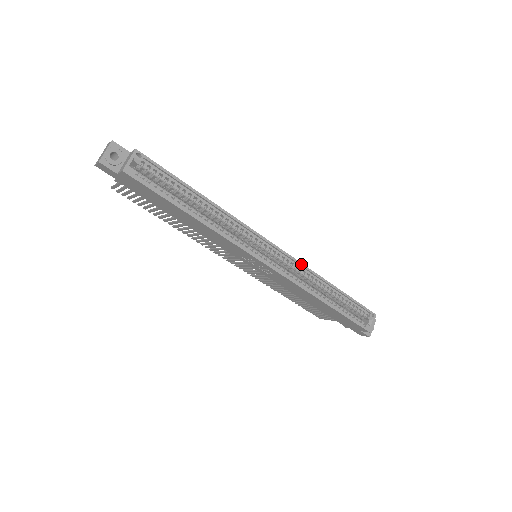
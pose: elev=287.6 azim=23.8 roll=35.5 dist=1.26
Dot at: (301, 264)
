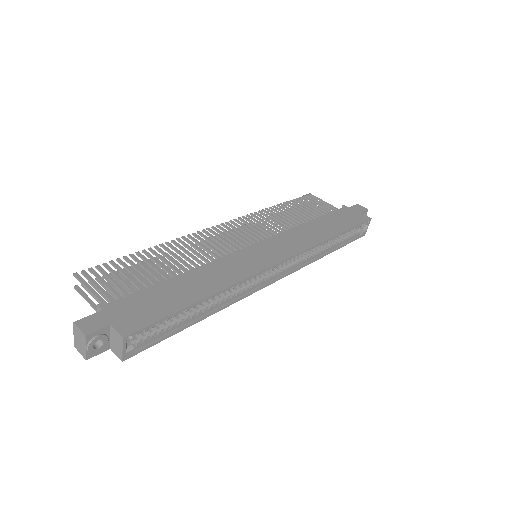
Dot at: occluded
